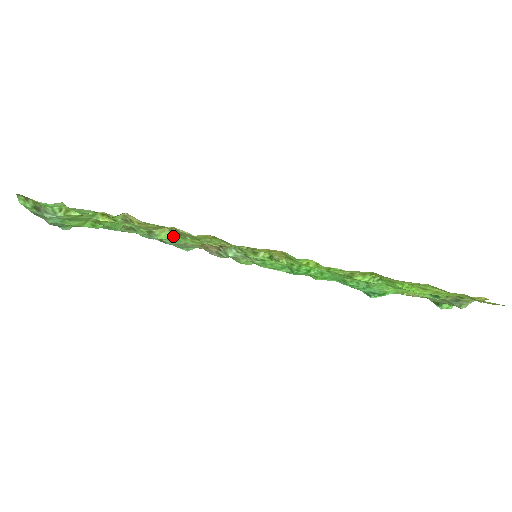
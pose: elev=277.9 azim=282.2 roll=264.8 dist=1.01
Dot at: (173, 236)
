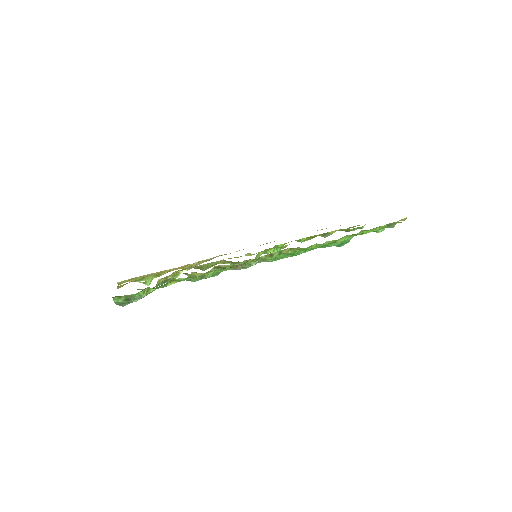
Dot at: (215, 271)
